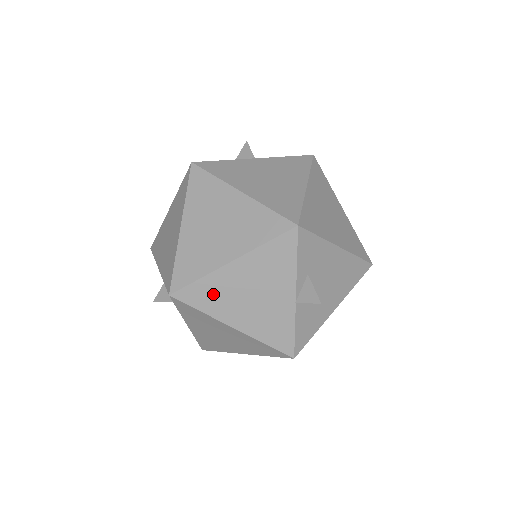
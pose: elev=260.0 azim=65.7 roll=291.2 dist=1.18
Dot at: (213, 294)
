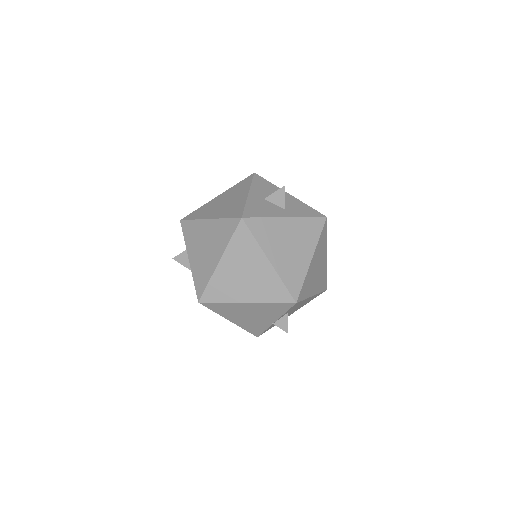
Dot at: (226, 309)
